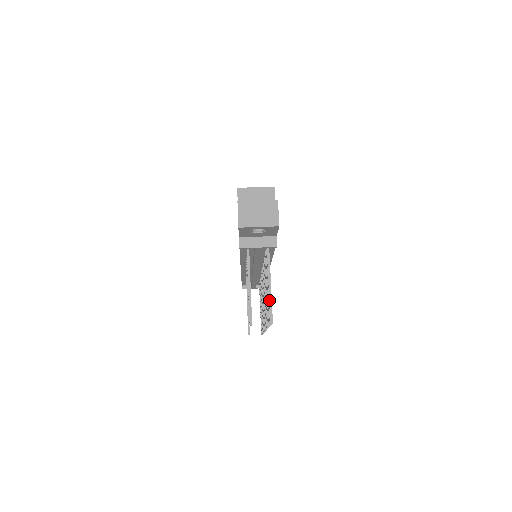
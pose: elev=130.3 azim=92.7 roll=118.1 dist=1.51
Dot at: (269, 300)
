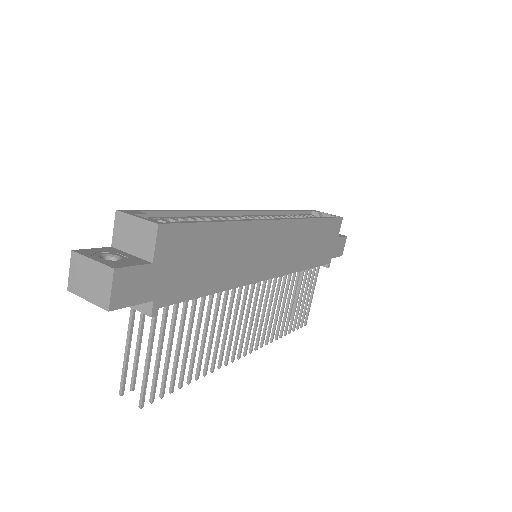
Dot at: occluded
